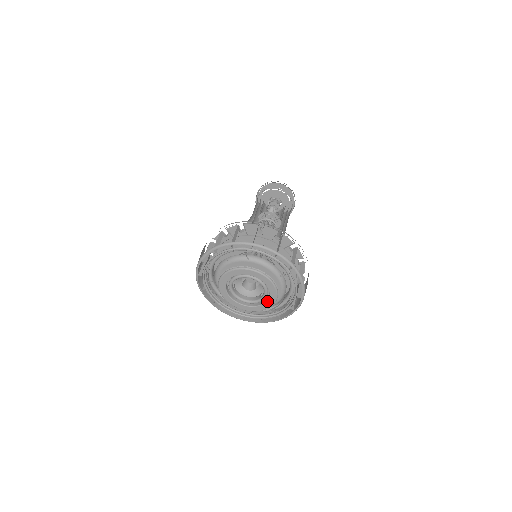
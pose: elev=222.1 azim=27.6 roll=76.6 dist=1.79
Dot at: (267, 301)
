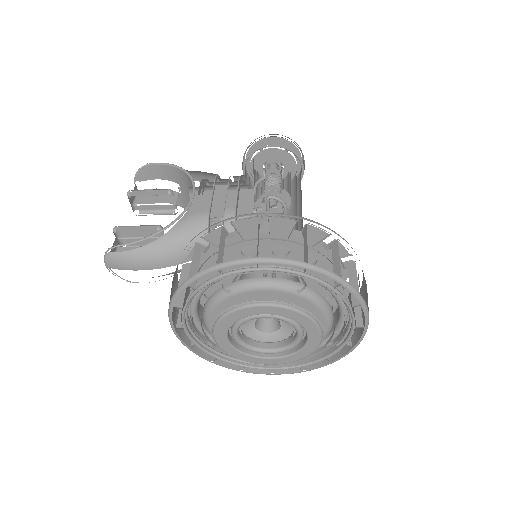
Dot at: (270, 358)
